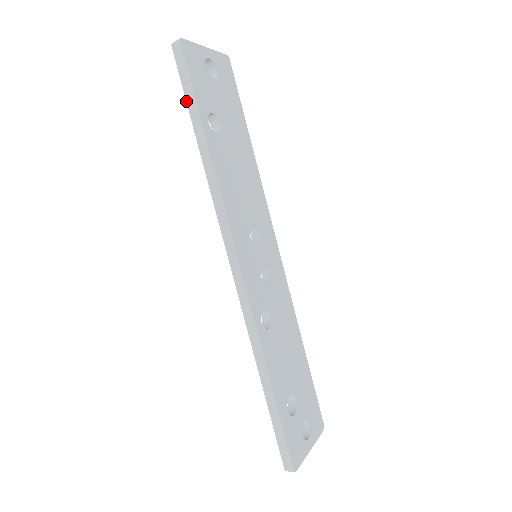
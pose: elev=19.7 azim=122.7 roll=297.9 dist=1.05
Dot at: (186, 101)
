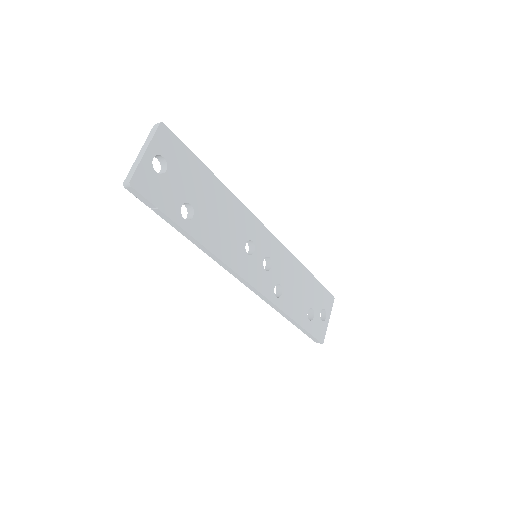
Dot at: (160, 216)
